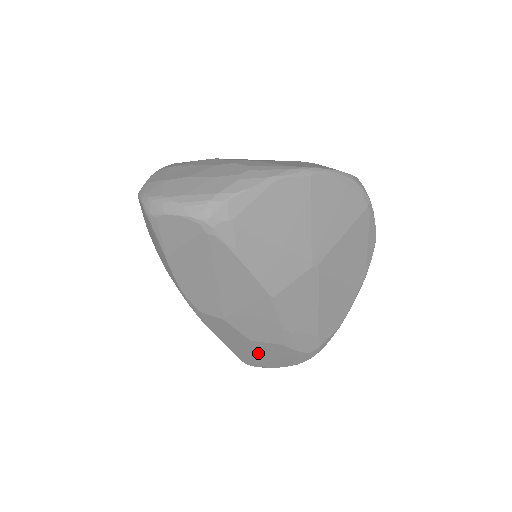
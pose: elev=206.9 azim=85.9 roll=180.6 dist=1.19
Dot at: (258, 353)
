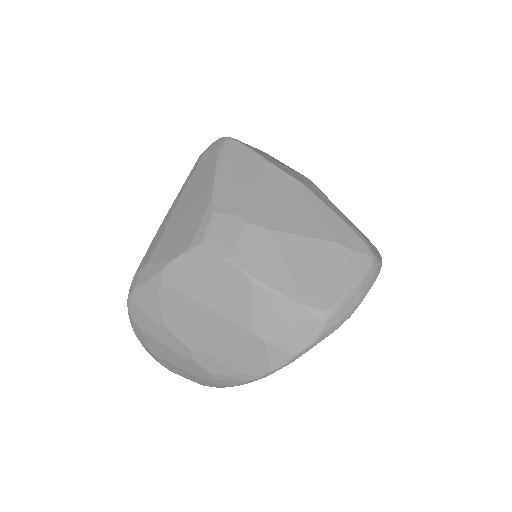
Dot at: occluded
